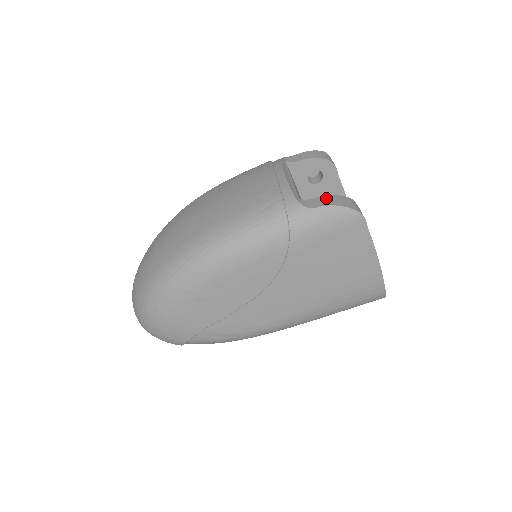
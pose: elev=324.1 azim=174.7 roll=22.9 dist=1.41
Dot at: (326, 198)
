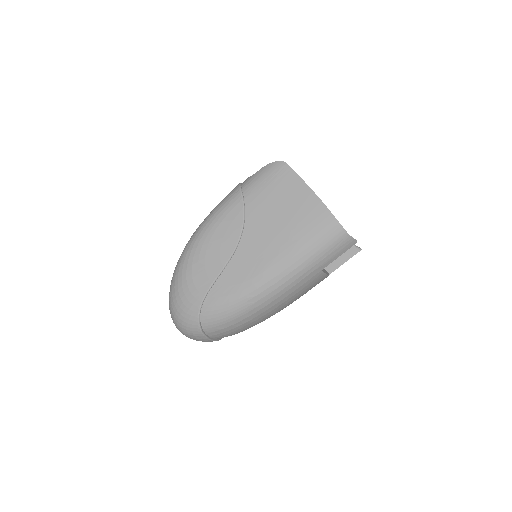
Dot at: occluded
